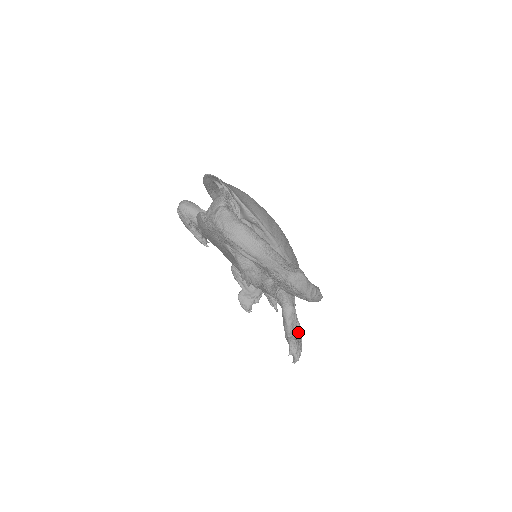
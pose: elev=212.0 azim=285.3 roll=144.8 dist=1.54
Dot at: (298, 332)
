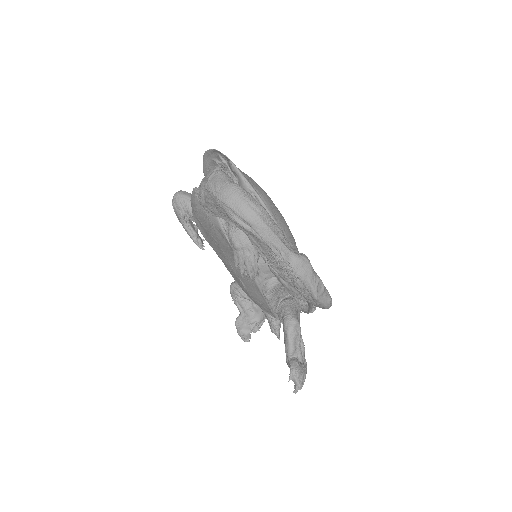
Dot at: (302, 356)
